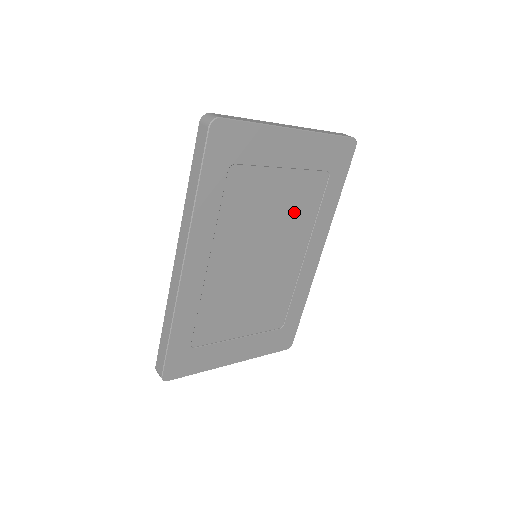
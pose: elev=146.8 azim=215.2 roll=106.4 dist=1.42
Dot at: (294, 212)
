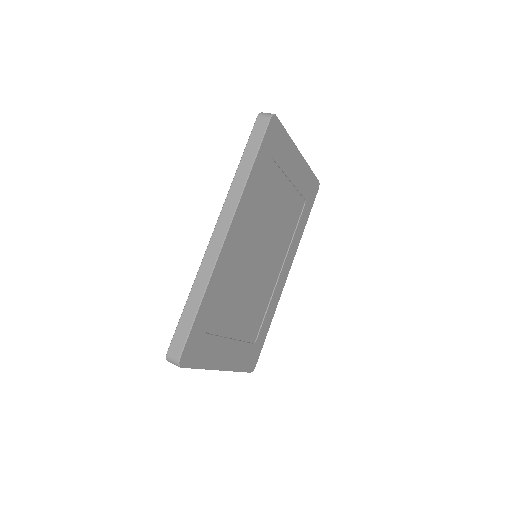
Dot at: (285, 224)
